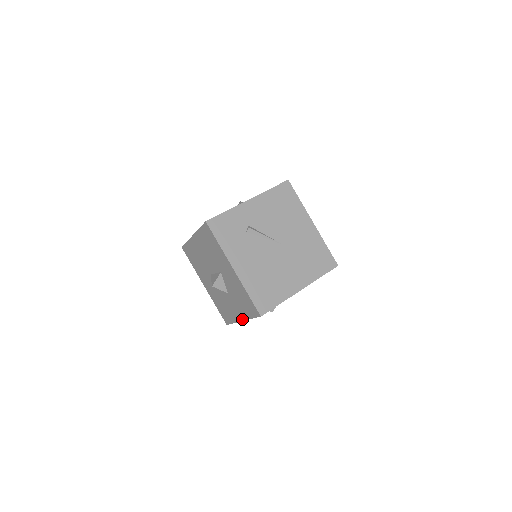
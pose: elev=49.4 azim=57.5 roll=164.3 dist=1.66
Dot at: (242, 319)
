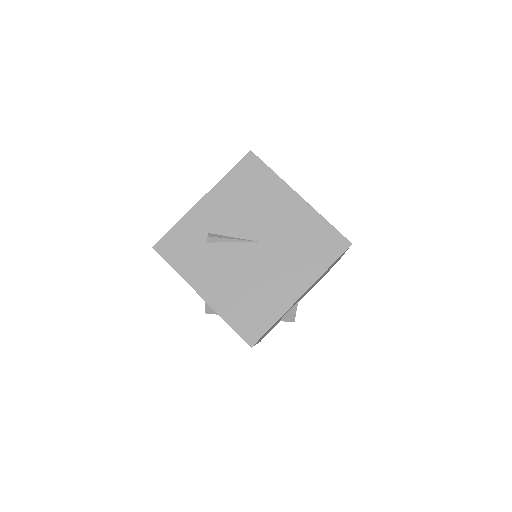
Dot at: occluded
